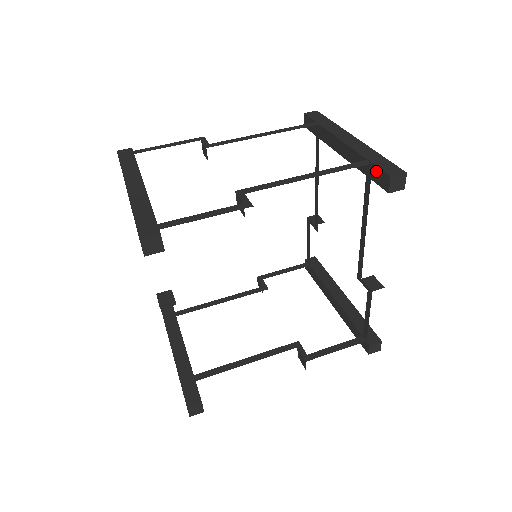
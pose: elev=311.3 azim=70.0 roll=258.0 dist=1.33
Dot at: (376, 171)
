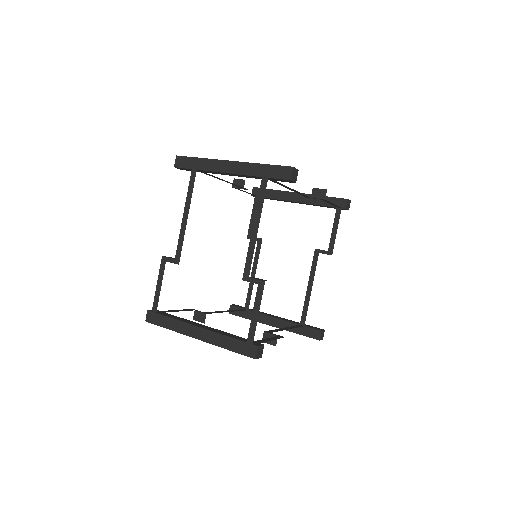
Dot at: occluded
